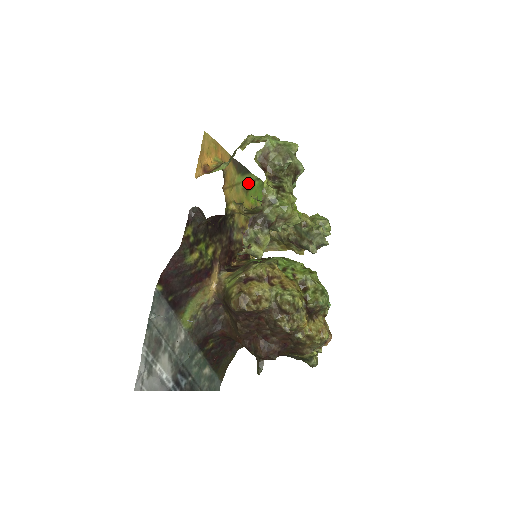
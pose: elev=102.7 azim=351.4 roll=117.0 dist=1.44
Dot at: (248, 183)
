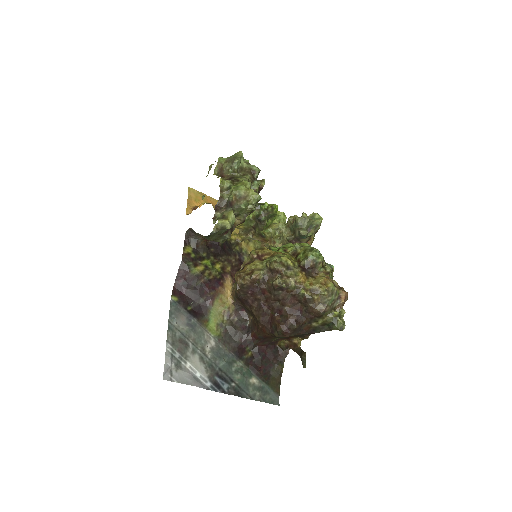
Dot at: occluded
